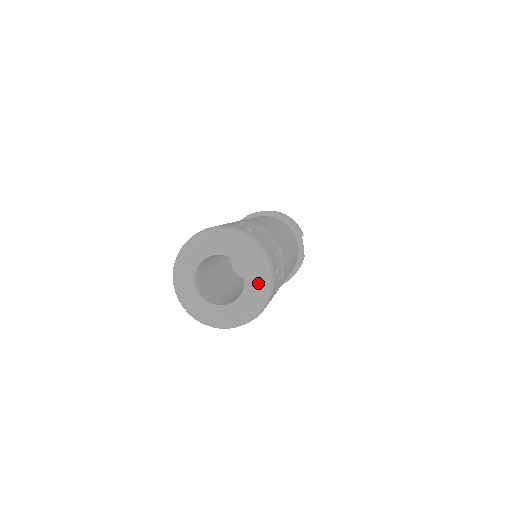
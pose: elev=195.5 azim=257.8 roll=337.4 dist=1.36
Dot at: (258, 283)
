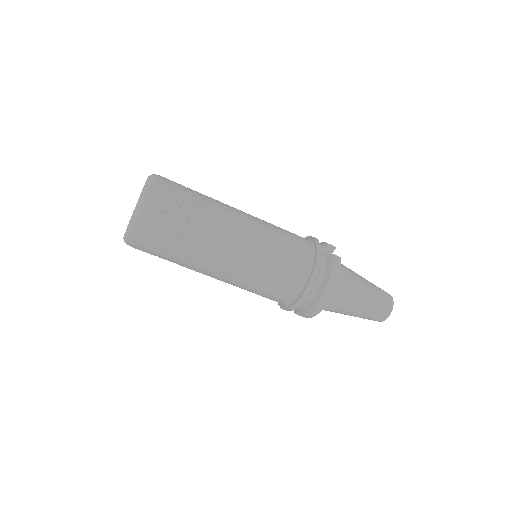
Dot at: occluded
